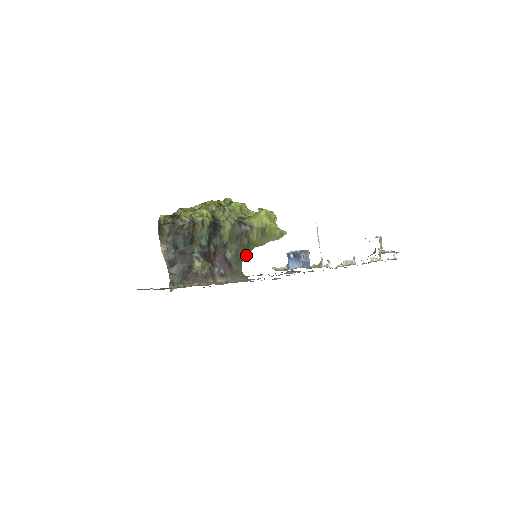
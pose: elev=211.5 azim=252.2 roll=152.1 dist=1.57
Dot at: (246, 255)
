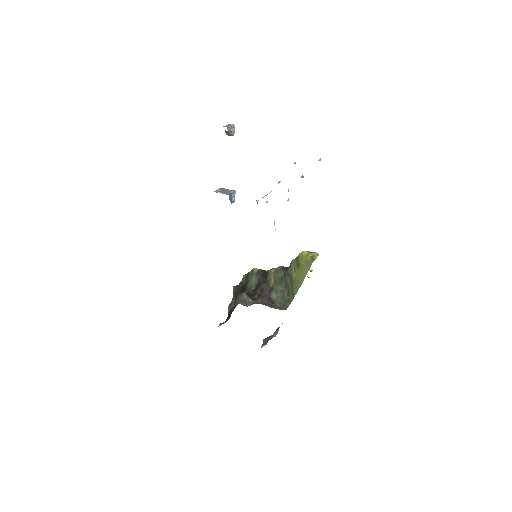
Dot at: occluded
